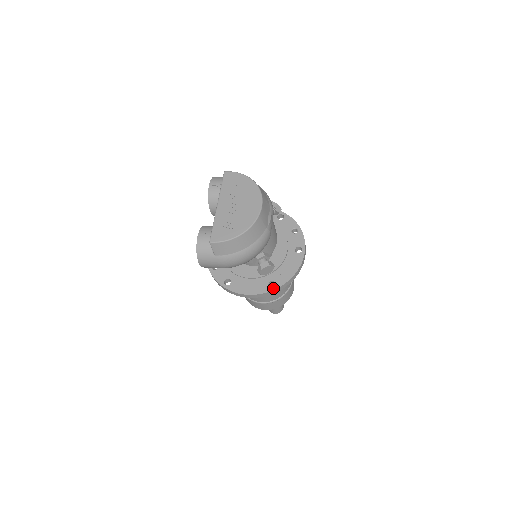
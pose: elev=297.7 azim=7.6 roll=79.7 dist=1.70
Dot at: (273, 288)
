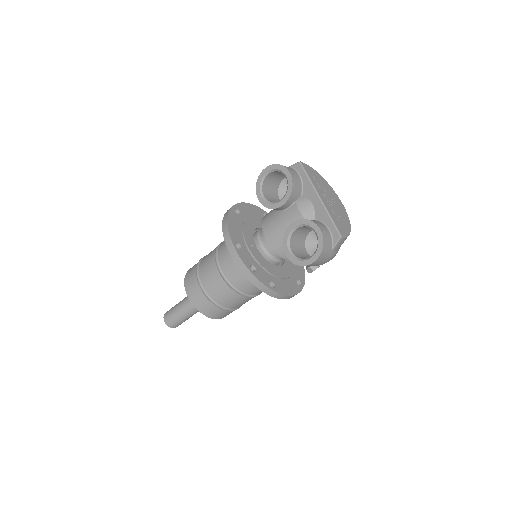
Dot at: (302, 286)
